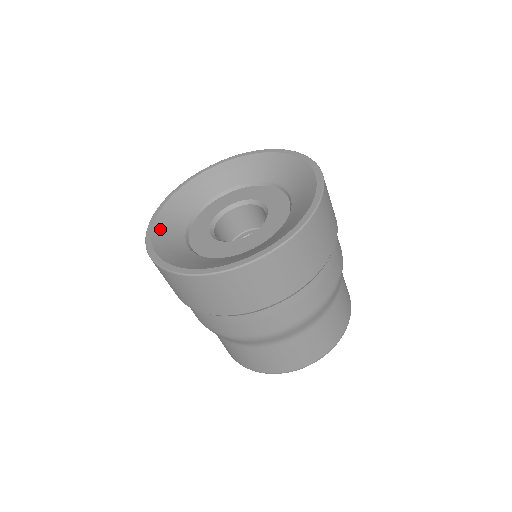
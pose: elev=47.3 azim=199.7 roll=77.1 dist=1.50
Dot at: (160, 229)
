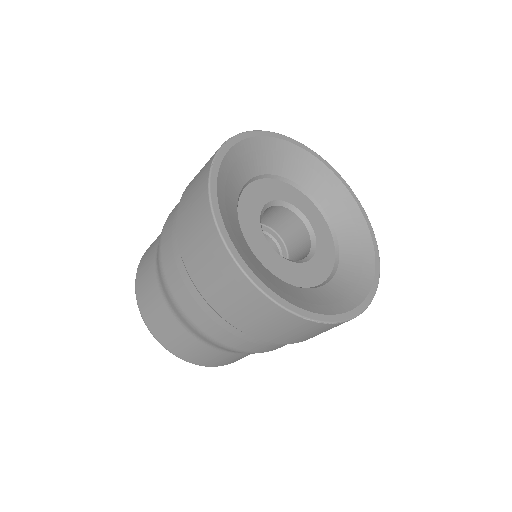
Dot at: (255, 269)
